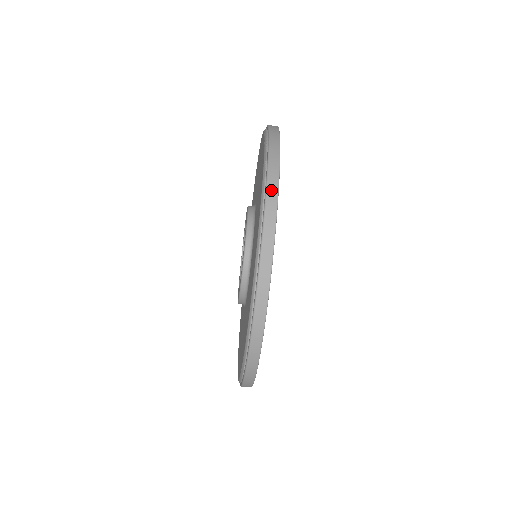
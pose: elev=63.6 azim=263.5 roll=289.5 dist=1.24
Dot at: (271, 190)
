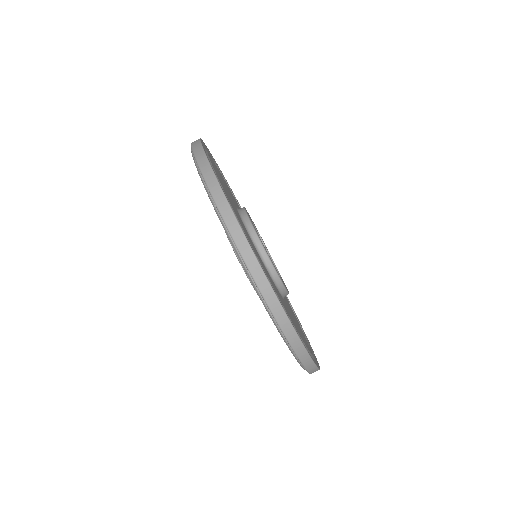
Dot at: (233, 230)
